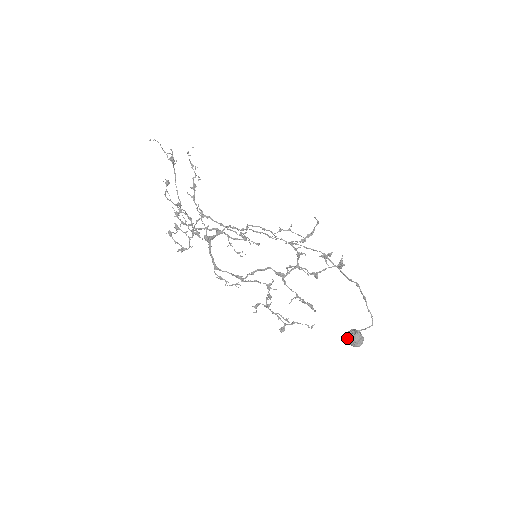
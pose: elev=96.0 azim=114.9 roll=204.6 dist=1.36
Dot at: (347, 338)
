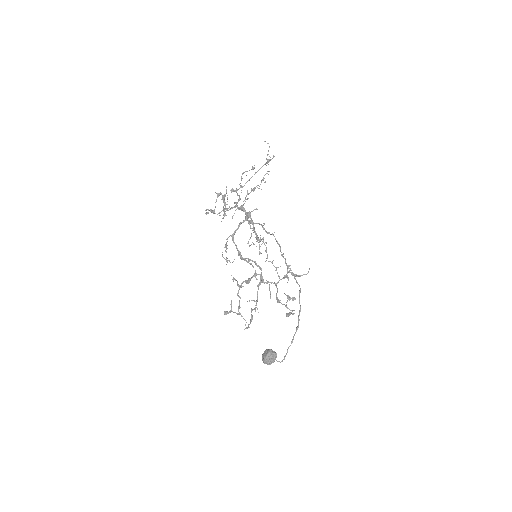
Dot at: (266, 351)
